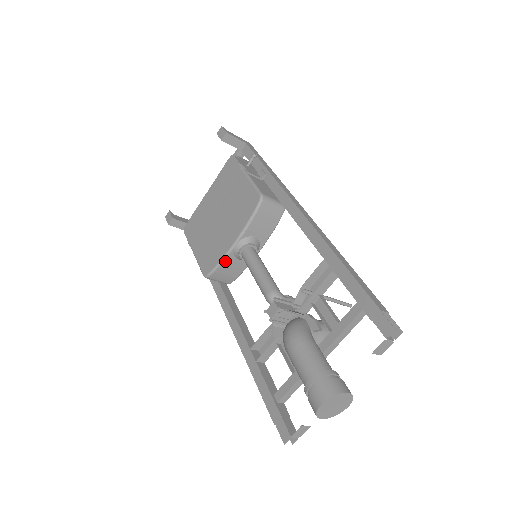
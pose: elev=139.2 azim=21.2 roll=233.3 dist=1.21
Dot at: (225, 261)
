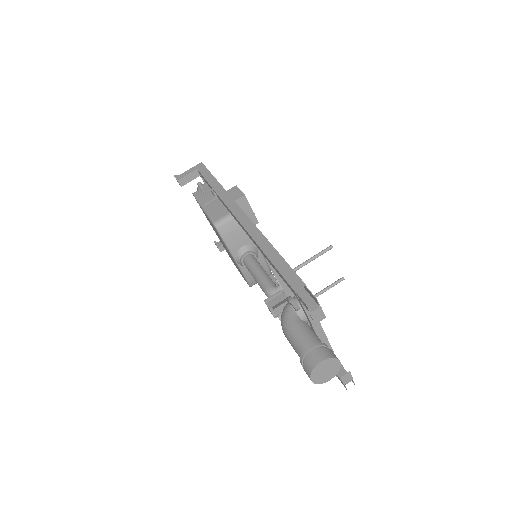
Dot at: (245, 273)
